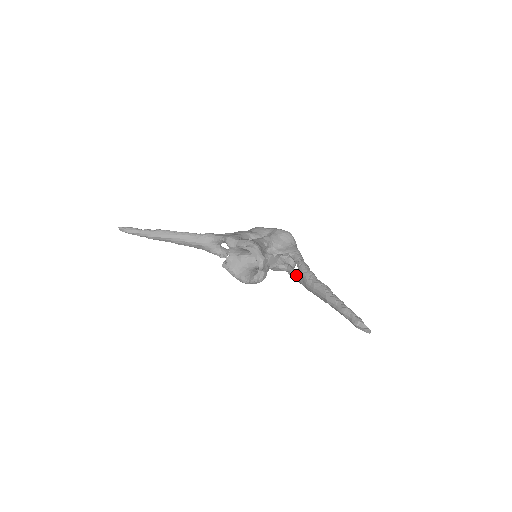
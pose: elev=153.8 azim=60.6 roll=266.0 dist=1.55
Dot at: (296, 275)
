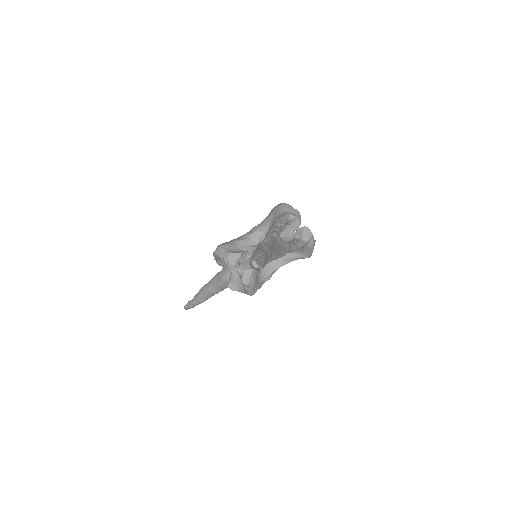
Dot at: occluded
